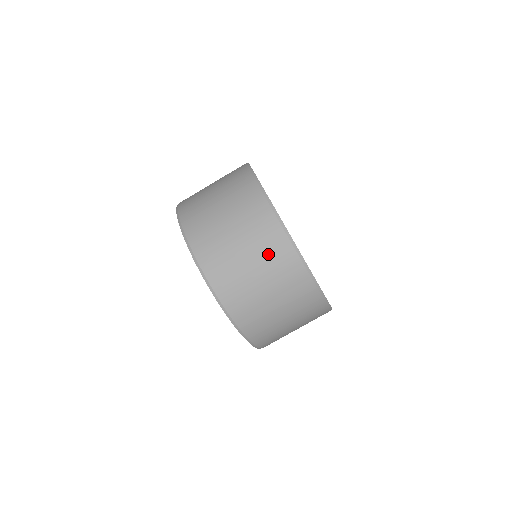
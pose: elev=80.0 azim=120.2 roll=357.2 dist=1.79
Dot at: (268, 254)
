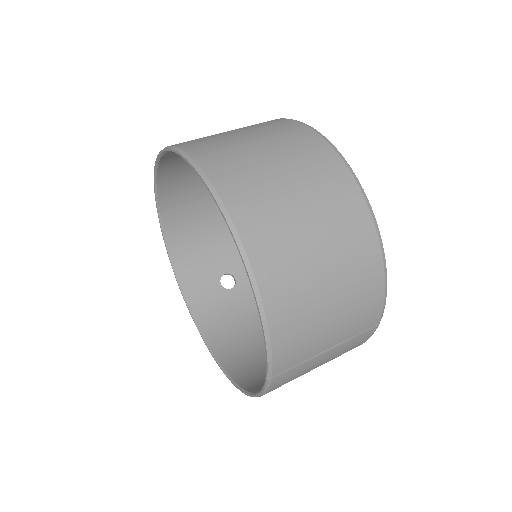
Dot at: (284, 138)
